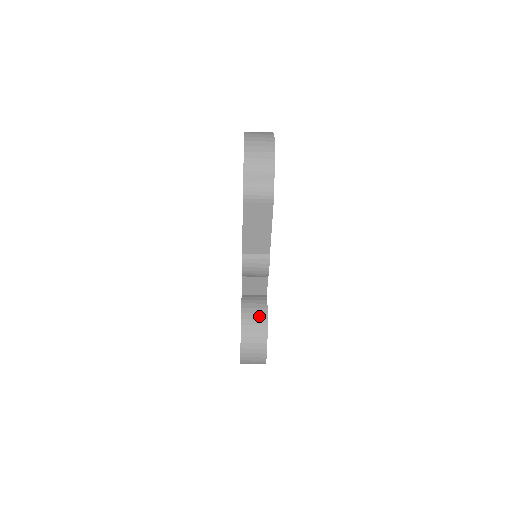
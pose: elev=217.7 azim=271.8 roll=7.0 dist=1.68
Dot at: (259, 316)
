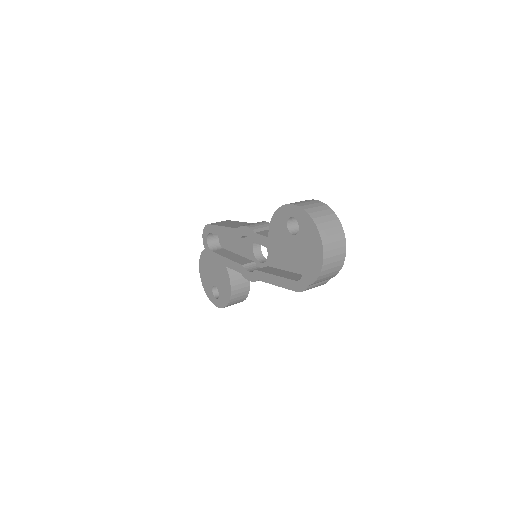
Dot at: (244, 290)
